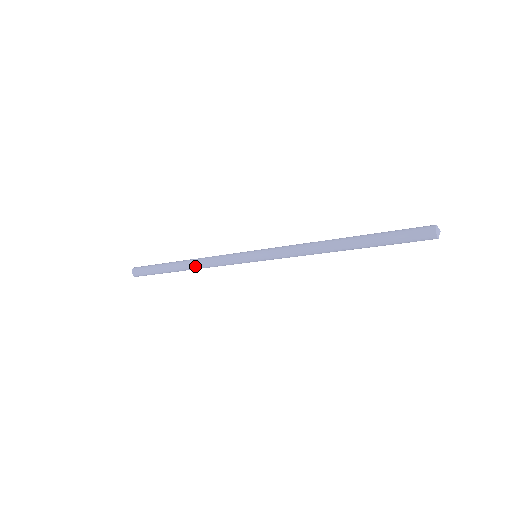
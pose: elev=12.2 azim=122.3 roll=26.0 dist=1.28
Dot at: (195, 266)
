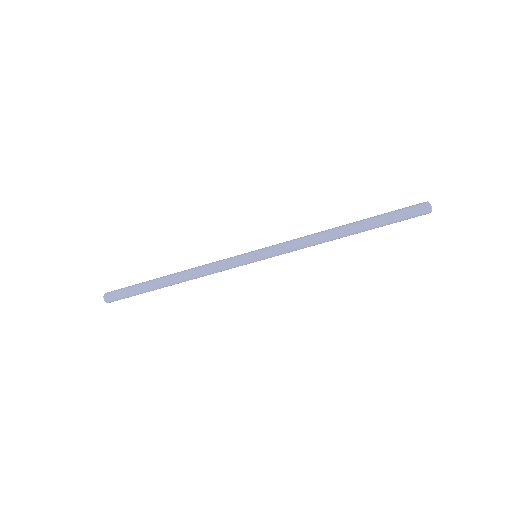
Dot at: (186, 272)
